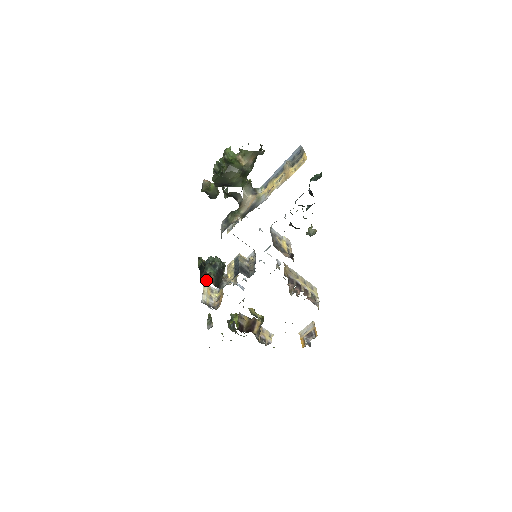
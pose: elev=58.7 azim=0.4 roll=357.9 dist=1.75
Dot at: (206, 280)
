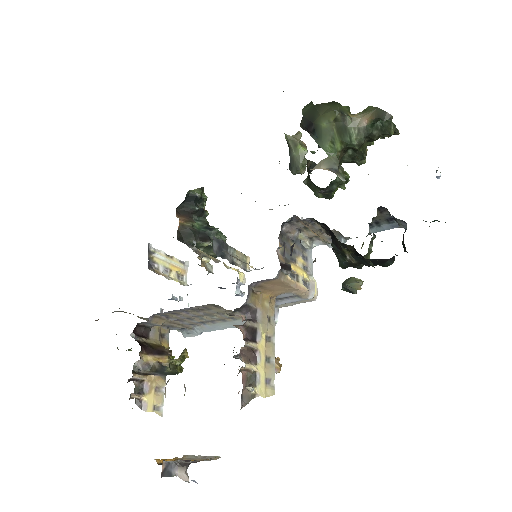
Dot at: (180, 217)
